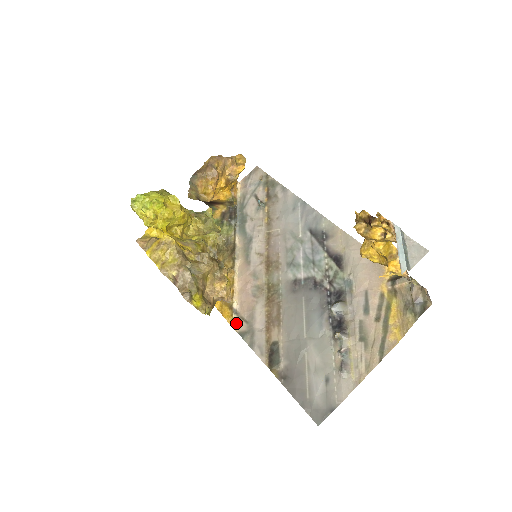
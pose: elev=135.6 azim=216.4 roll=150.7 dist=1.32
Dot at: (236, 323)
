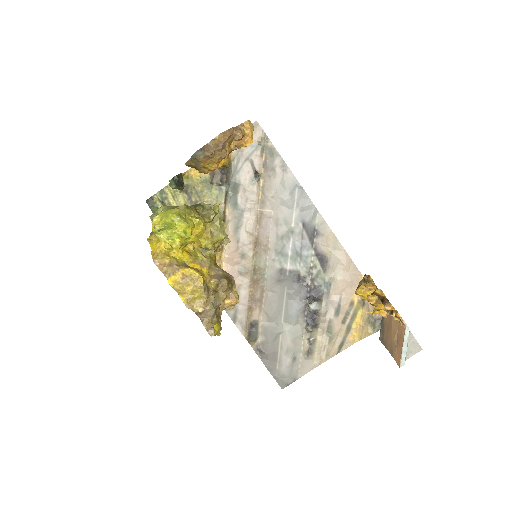
Dot at: occluded
